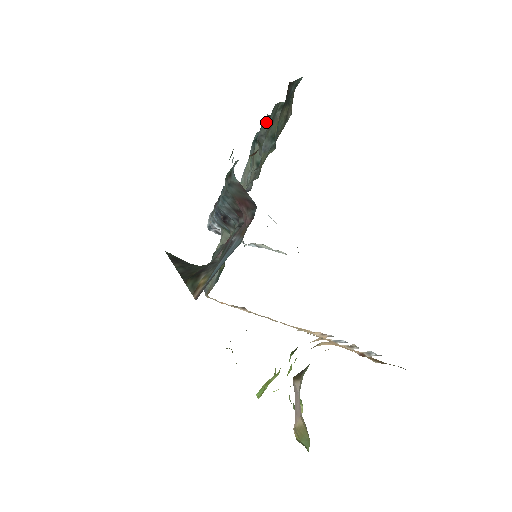
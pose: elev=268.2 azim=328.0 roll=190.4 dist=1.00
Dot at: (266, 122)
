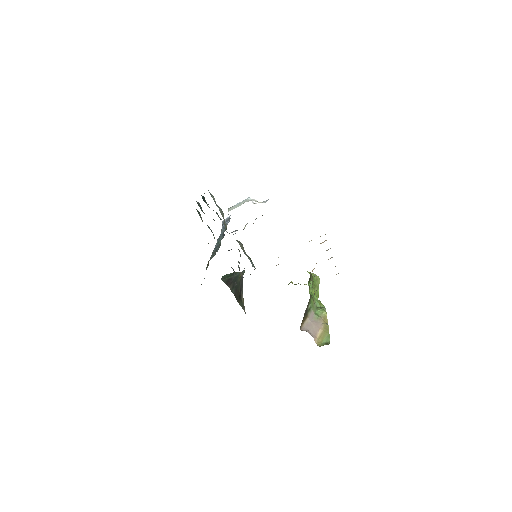
Dot at: occluded
